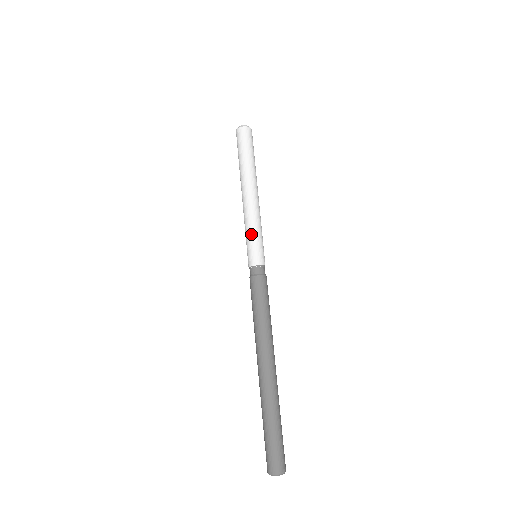
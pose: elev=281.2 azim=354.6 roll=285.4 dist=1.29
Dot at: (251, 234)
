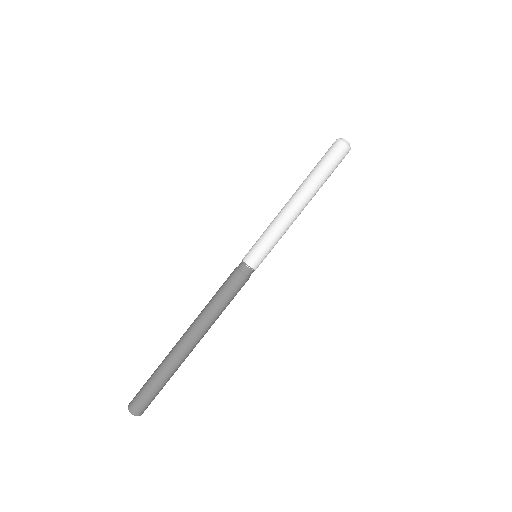
Dot at: (267, 238)
